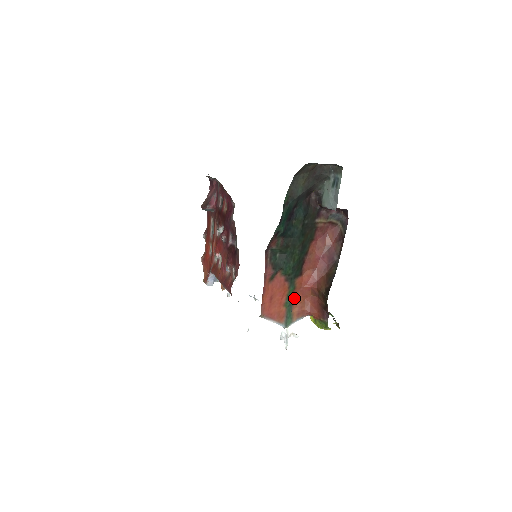
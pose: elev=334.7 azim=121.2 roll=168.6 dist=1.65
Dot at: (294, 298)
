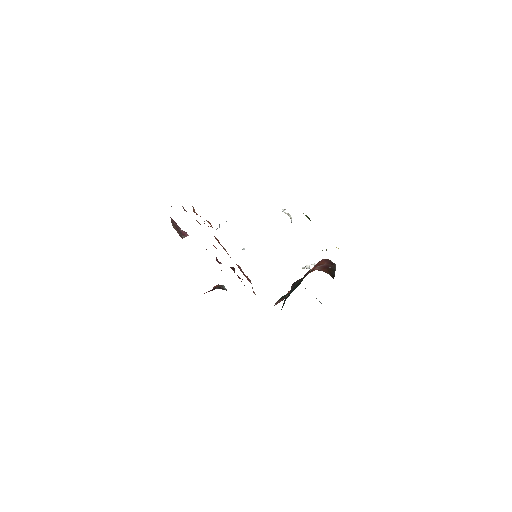
Dot at: occluded
